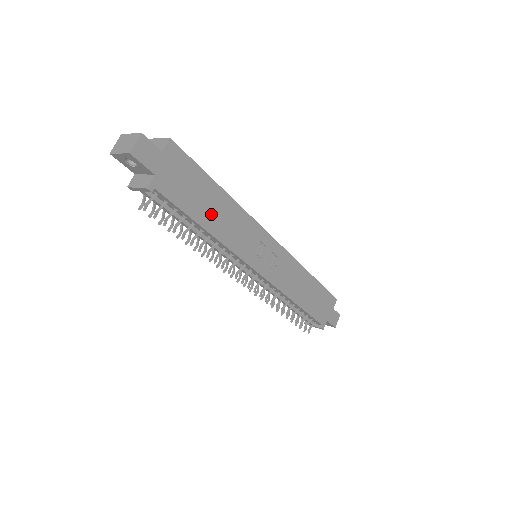
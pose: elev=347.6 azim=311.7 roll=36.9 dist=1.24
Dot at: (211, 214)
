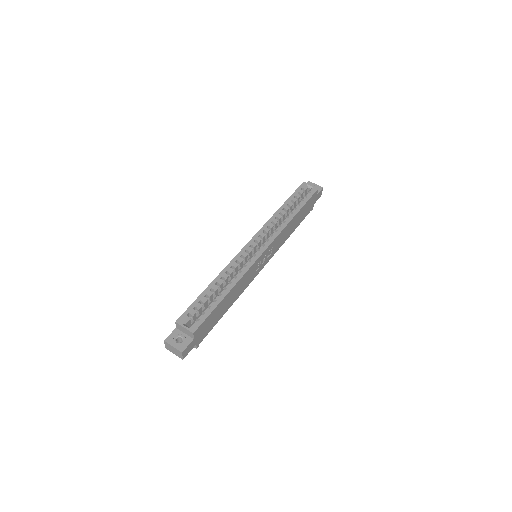
Dot at: (227, 304)
